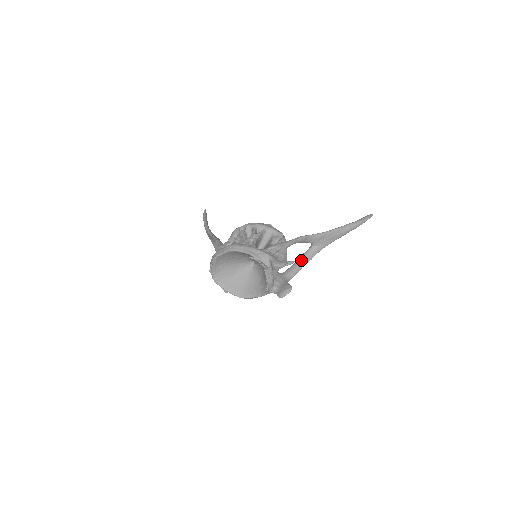
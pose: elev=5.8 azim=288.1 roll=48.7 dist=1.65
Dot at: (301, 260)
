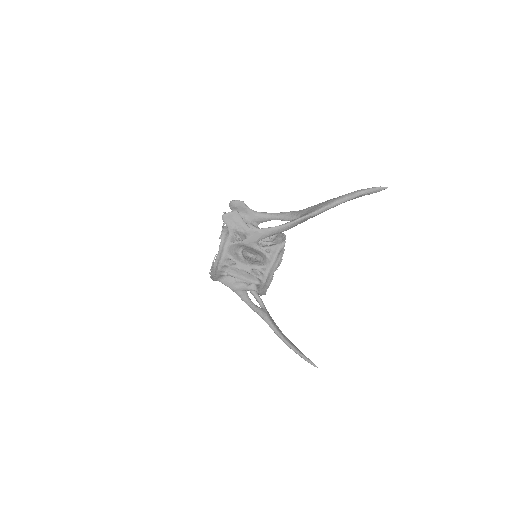
Dot at: occluded
